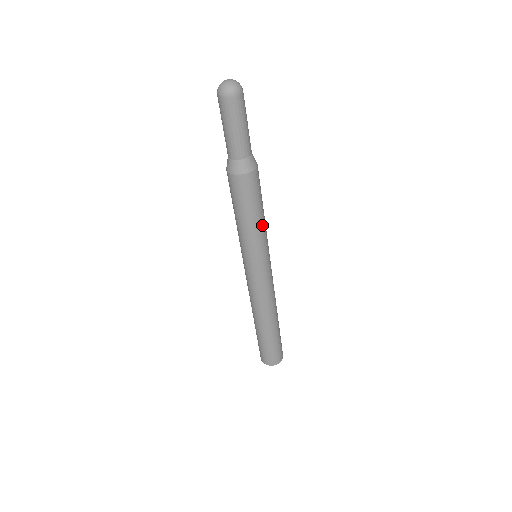
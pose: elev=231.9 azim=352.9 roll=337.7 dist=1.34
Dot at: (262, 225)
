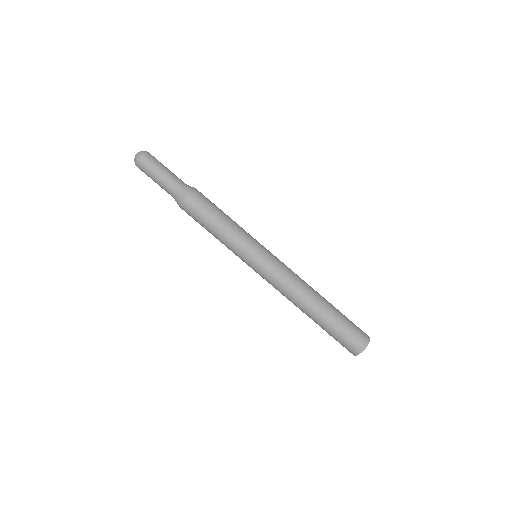
Dot at: (228, 231)
